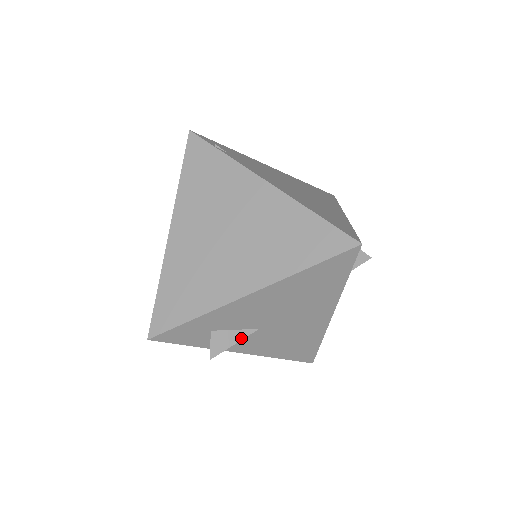
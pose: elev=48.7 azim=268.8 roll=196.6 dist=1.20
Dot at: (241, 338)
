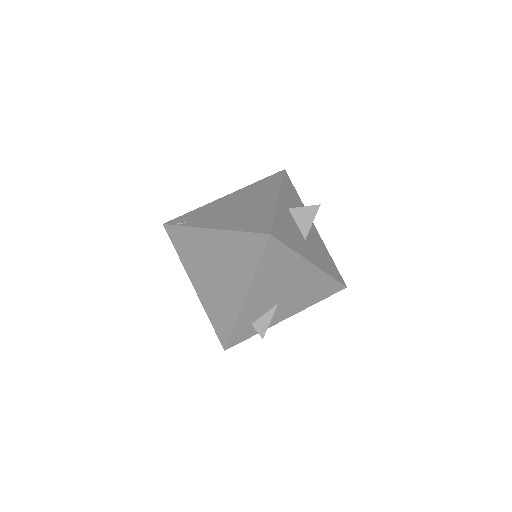
Dot at: (271, 316)
